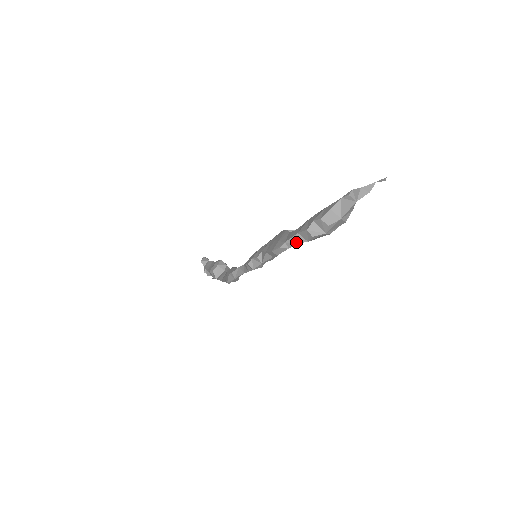
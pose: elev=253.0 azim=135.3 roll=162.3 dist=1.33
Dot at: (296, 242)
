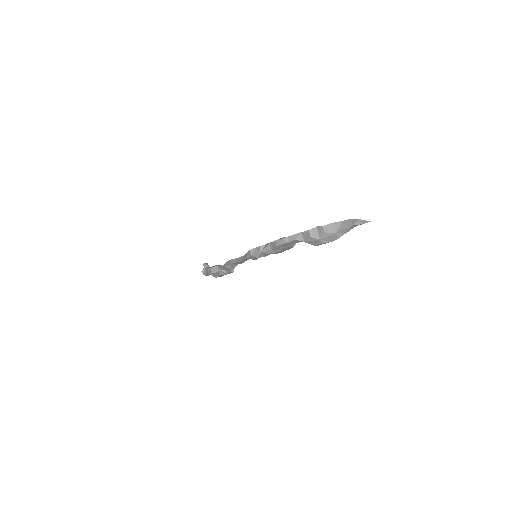
Dot at: (296, 239)
